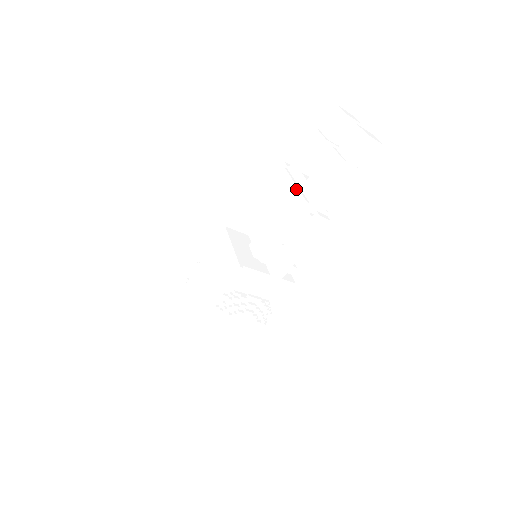
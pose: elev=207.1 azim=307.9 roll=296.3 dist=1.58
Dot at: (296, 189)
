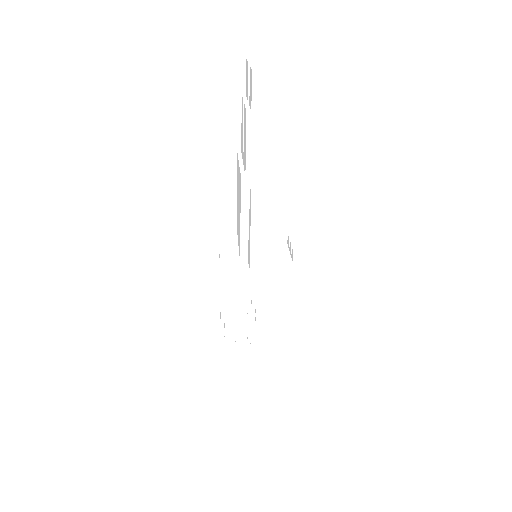
Dot at: (239, 168)
